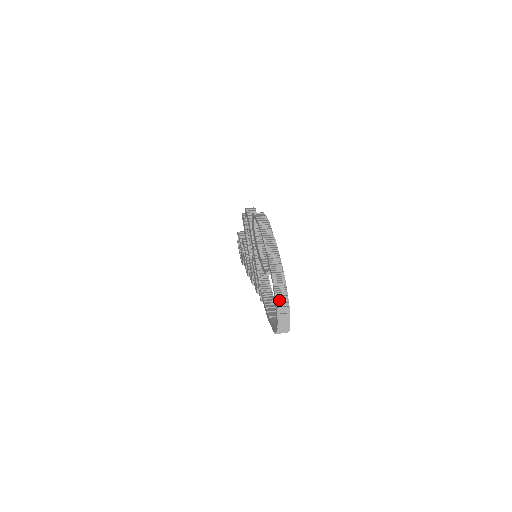
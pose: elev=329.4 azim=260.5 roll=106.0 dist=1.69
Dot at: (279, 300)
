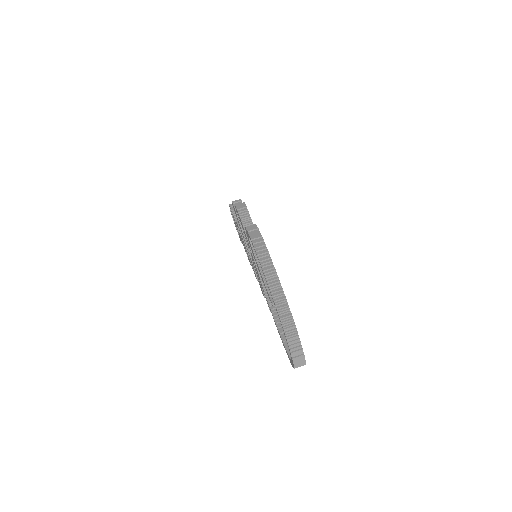
Dot at: (292, 345)
